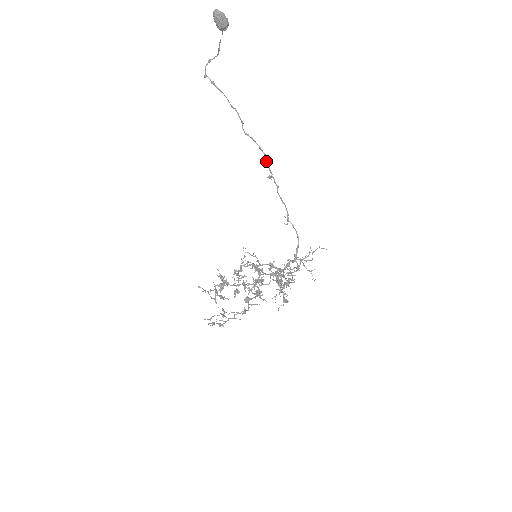
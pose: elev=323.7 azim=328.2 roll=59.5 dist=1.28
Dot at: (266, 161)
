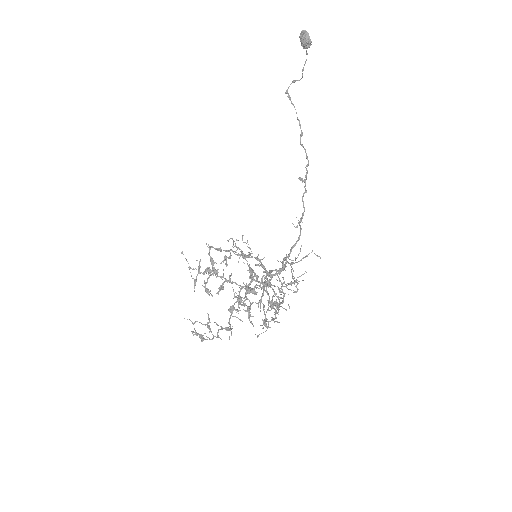
Dot at: occluded
